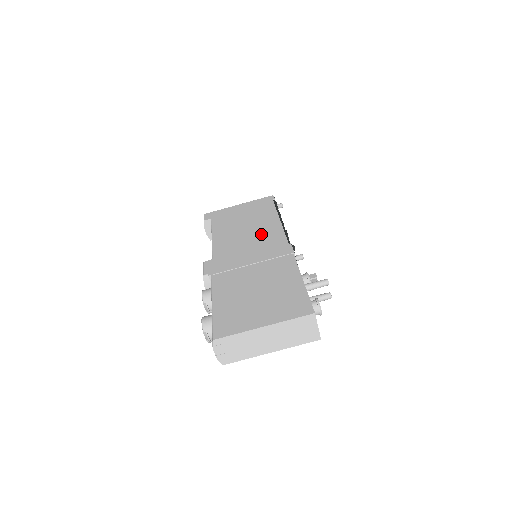
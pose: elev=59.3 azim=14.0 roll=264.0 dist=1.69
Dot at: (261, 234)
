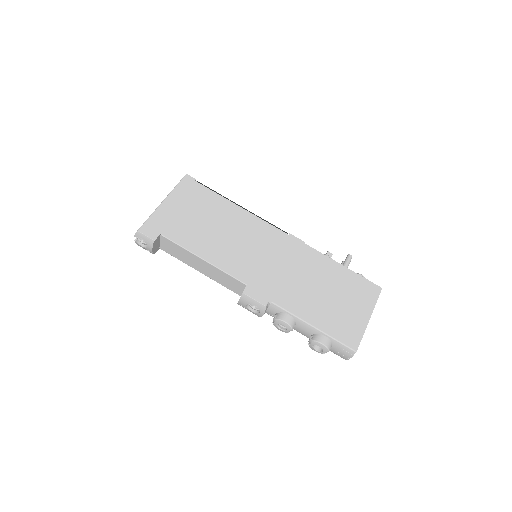
Dot at: (250, 234)
